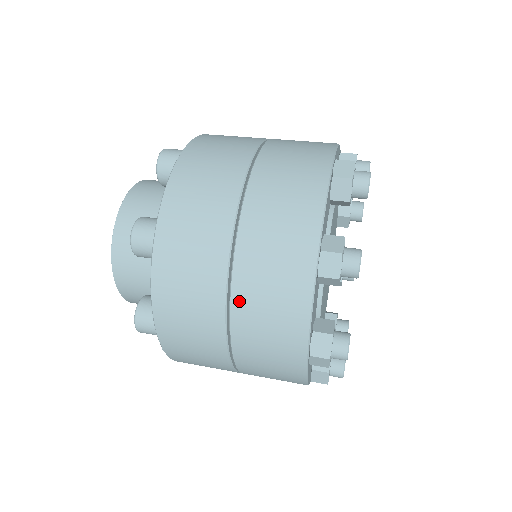
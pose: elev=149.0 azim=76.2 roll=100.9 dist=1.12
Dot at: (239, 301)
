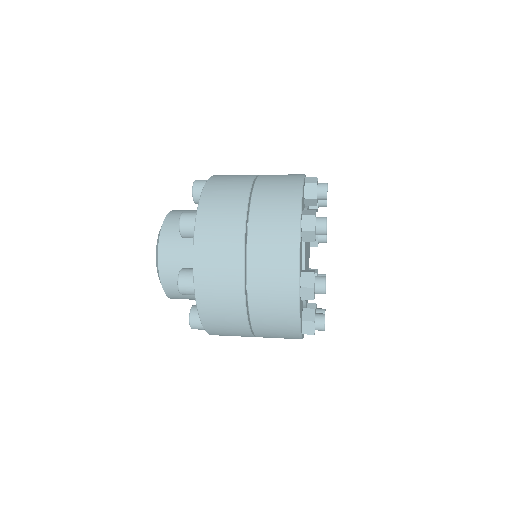
Dot at: (253, 250)
